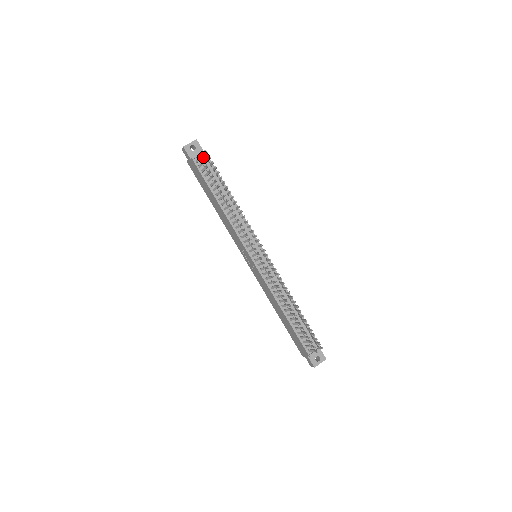
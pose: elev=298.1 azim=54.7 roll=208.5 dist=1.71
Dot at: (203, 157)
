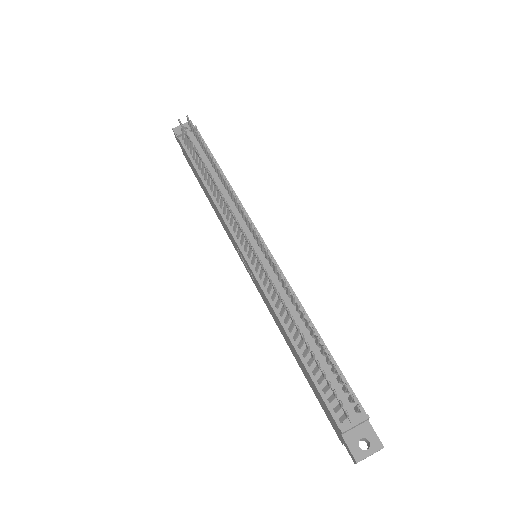
Dot at: (192, 134)
